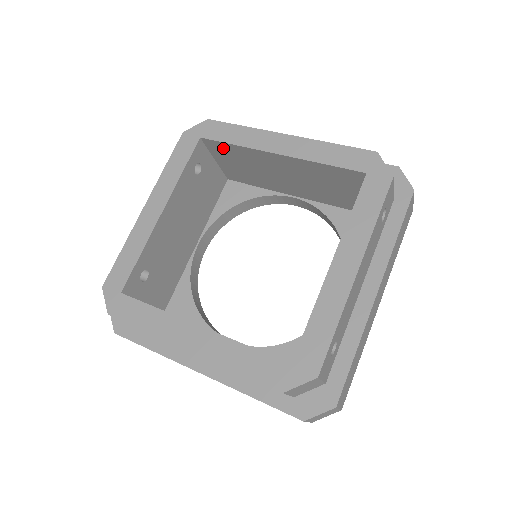
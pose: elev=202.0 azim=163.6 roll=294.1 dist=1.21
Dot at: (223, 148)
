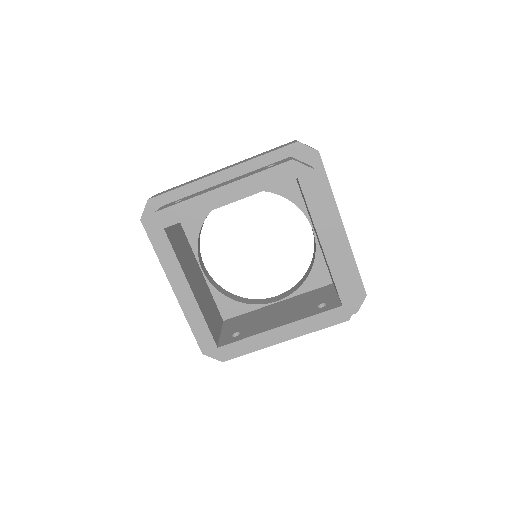
Dot at: occluded
